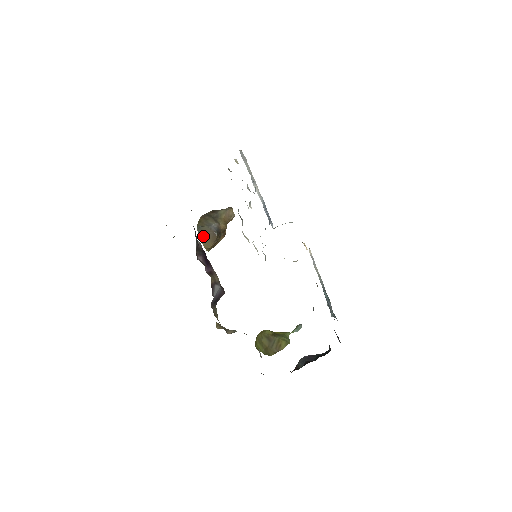
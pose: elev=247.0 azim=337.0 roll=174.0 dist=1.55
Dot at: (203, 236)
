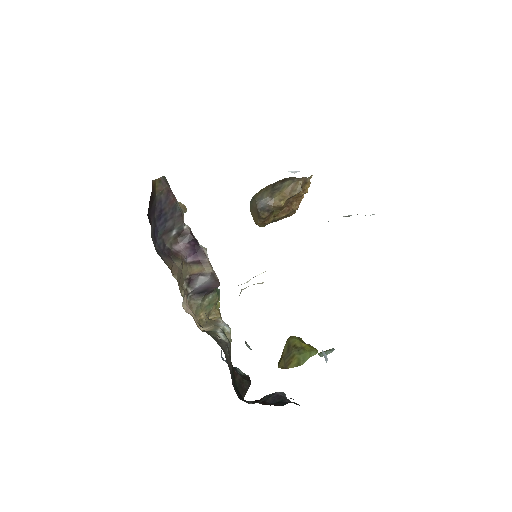
Dot at: (252, 210)
